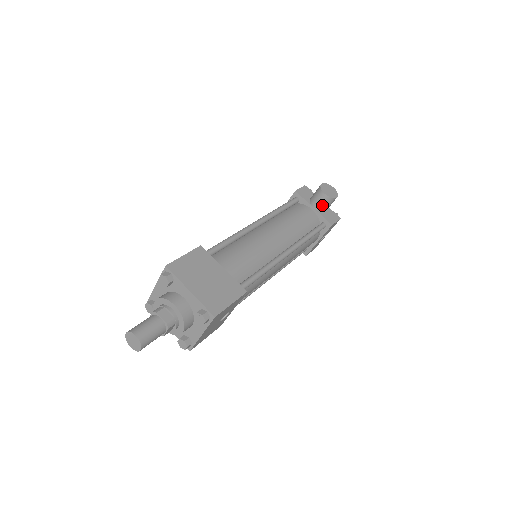
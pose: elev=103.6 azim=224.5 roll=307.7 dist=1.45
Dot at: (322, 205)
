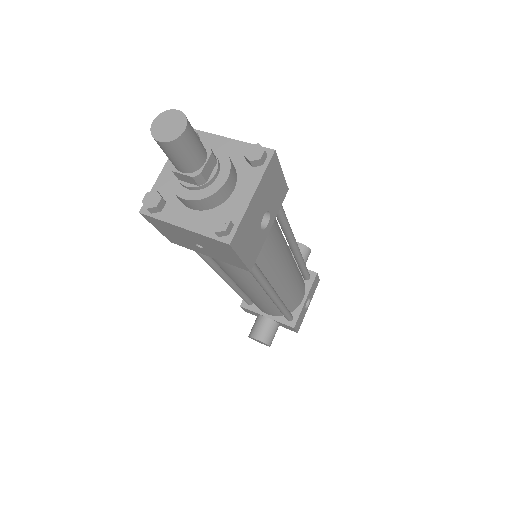
Dot at: occluded
